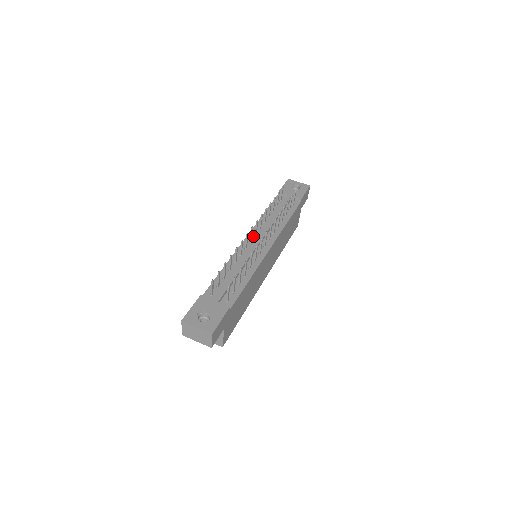
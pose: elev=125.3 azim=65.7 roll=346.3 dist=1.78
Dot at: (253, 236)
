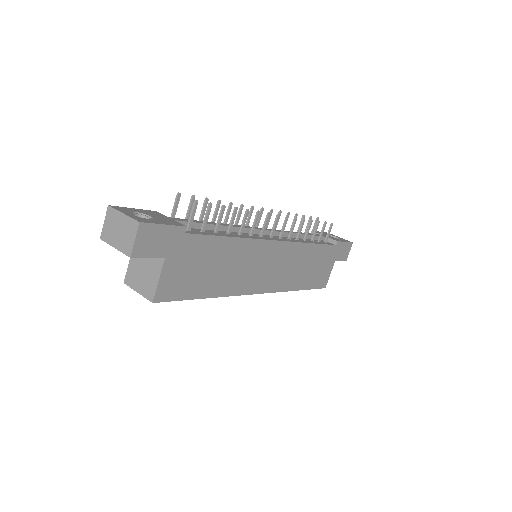
Dot at: occluded
